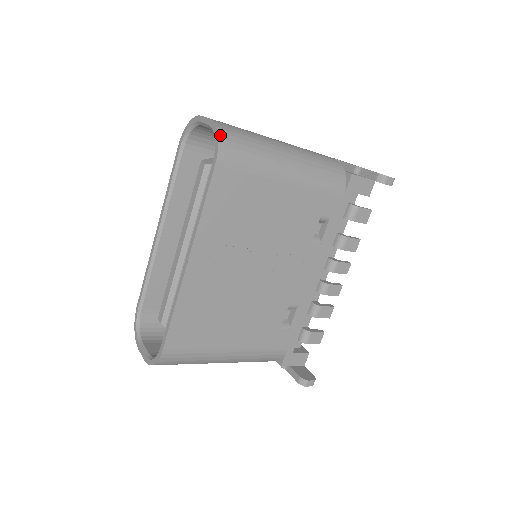
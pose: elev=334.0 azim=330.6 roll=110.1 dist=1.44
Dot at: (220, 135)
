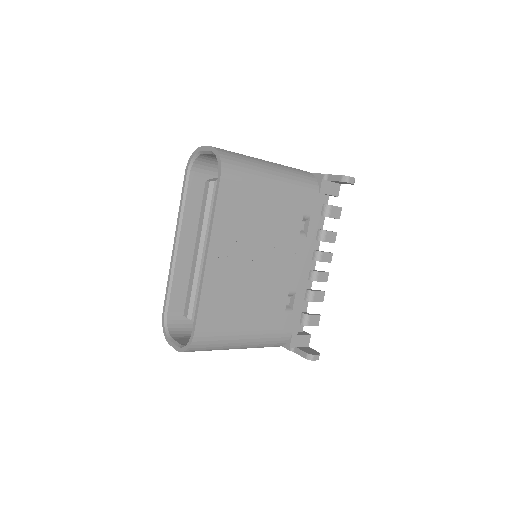
Dot at: (221, 156)
